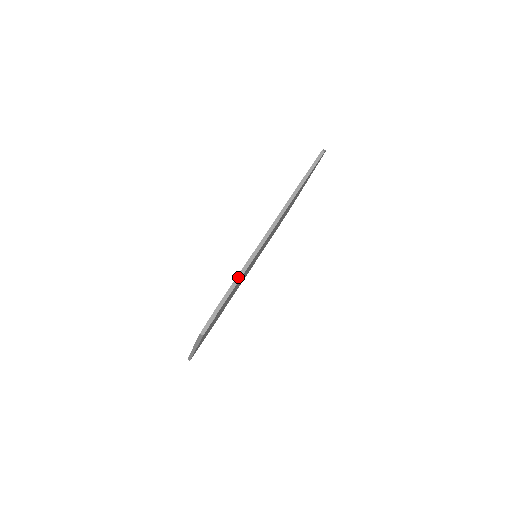
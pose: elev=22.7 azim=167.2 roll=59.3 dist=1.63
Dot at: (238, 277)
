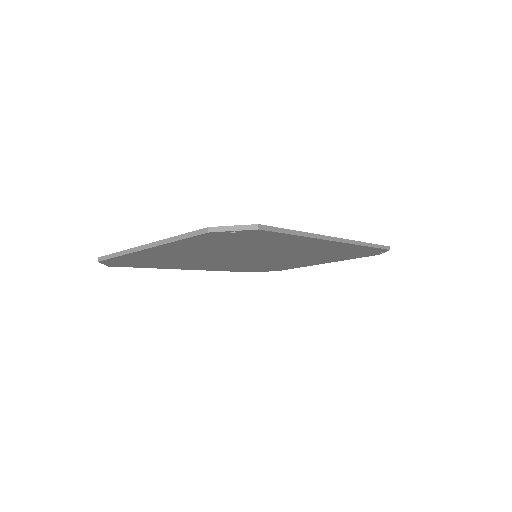
Dot at: (288, 230)
